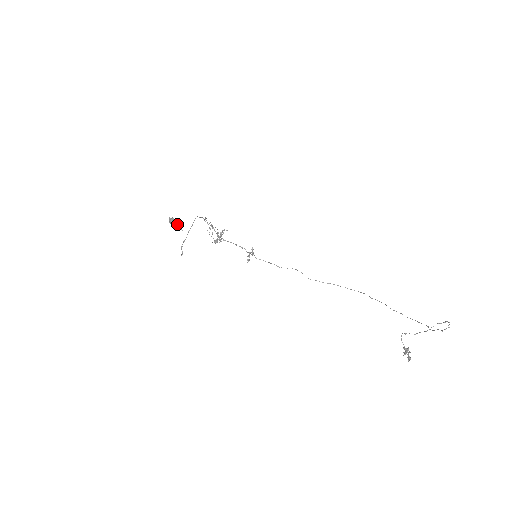
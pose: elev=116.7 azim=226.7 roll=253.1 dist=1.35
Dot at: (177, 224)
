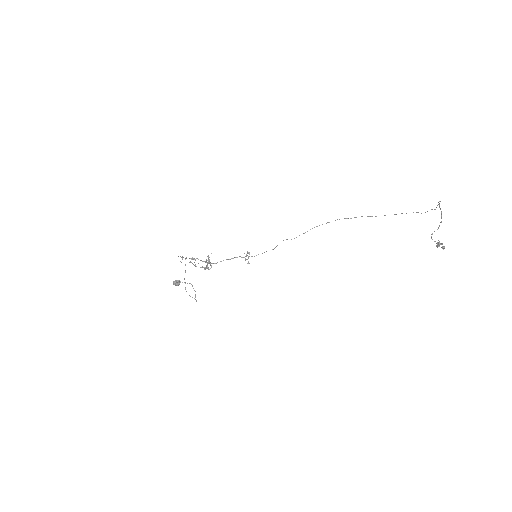
Dot at: (182, 282)
